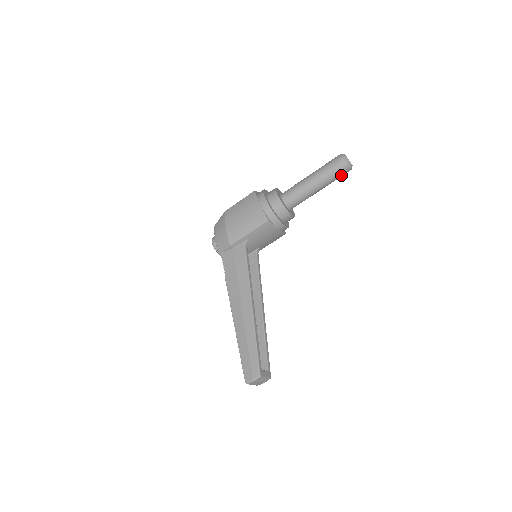
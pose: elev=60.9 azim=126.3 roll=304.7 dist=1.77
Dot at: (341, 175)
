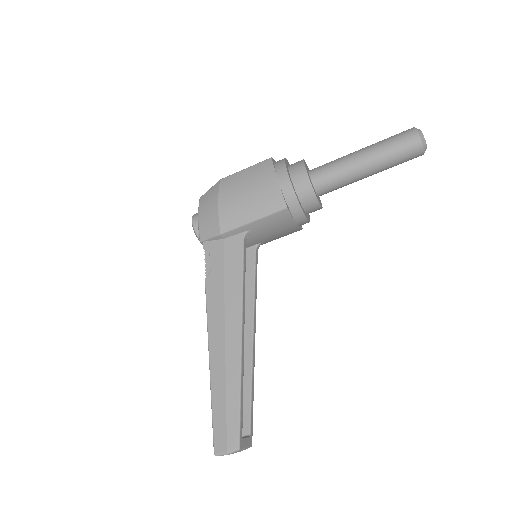
Dot at: (407, 160)
